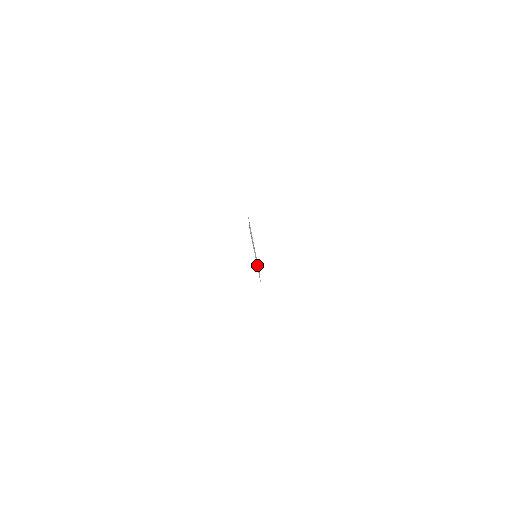
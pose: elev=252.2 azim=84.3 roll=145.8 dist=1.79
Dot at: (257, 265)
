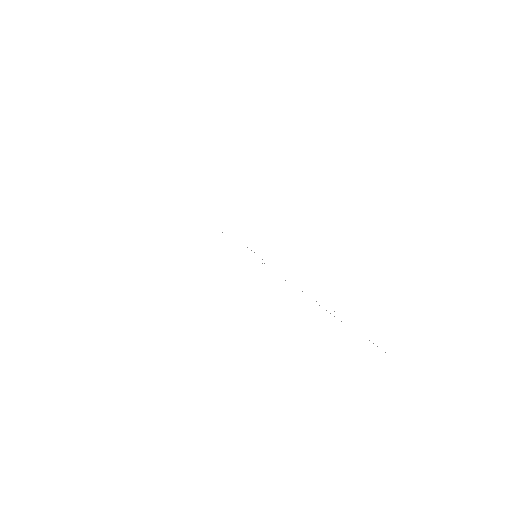
Dot at: occluded
